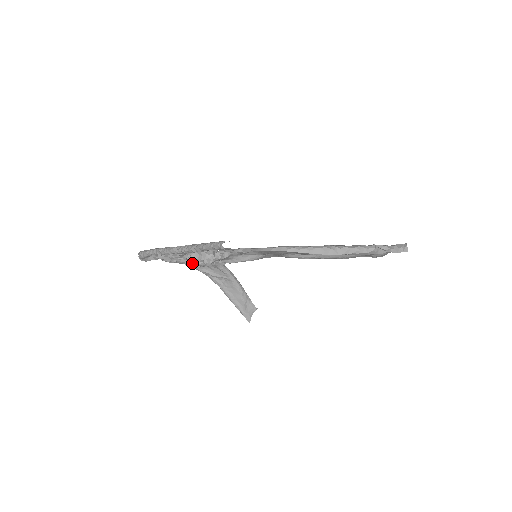
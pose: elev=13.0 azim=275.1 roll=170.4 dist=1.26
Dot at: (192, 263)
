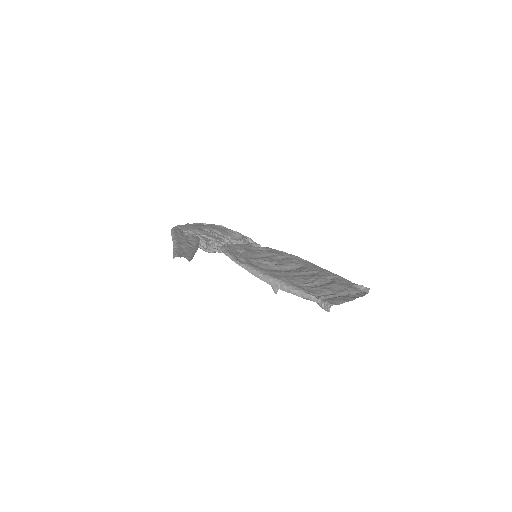
Dot at: (200, 248)
